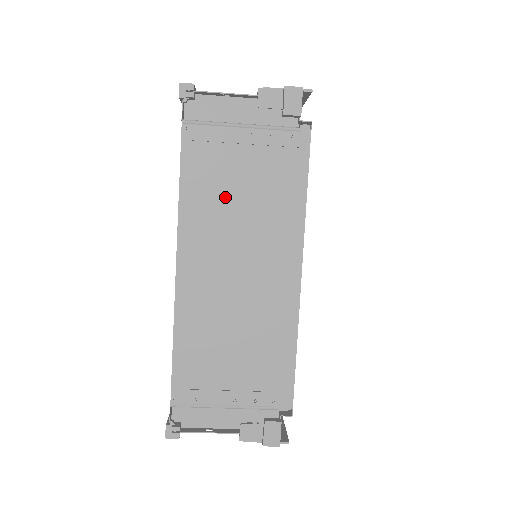
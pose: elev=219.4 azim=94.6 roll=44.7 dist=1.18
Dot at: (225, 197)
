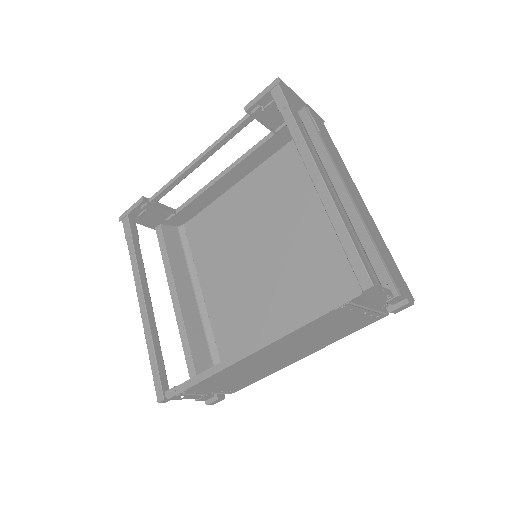
Dot at: (317, 332)
